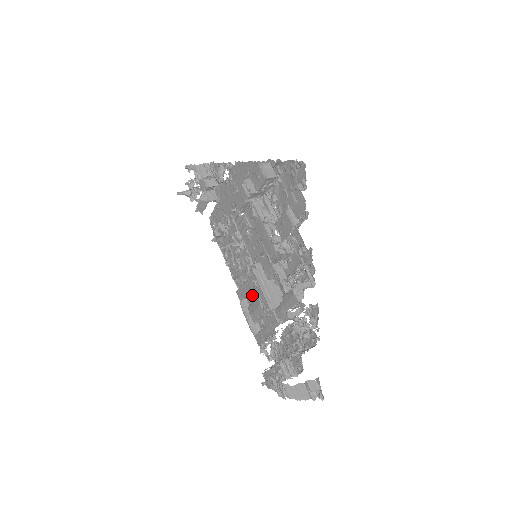
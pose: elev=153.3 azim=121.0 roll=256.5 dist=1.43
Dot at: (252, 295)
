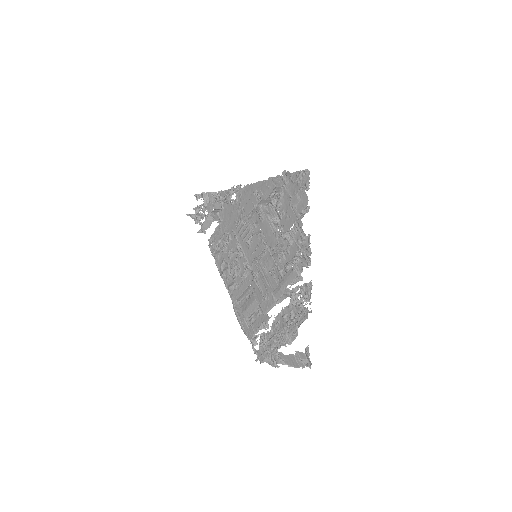
Dot at: (245, 296)
